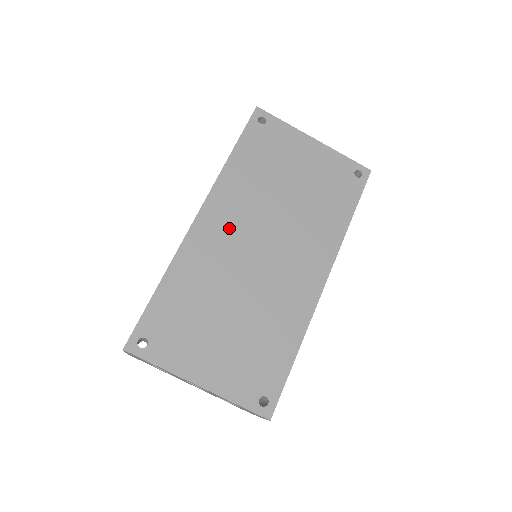
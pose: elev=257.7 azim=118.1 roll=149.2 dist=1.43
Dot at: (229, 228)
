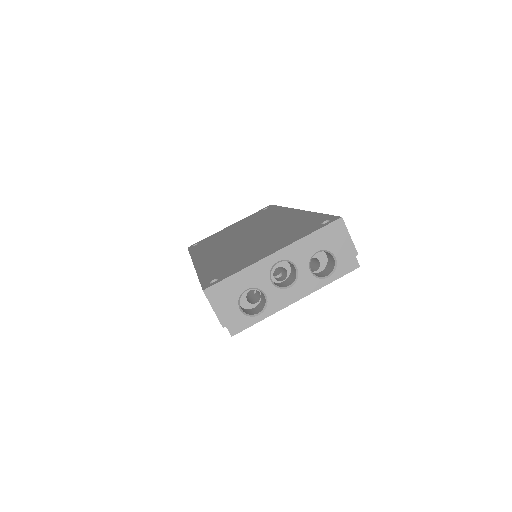
Dot at: (218, 250)
